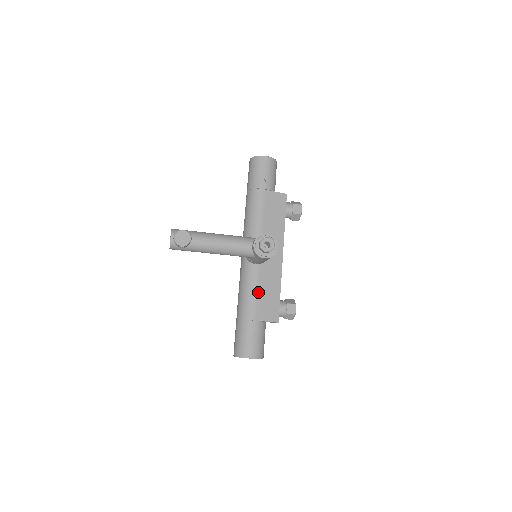
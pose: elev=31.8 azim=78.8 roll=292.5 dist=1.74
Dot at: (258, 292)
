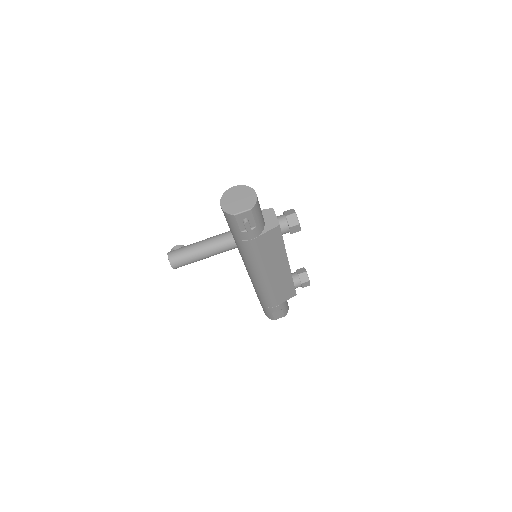
Dot at: occluded
